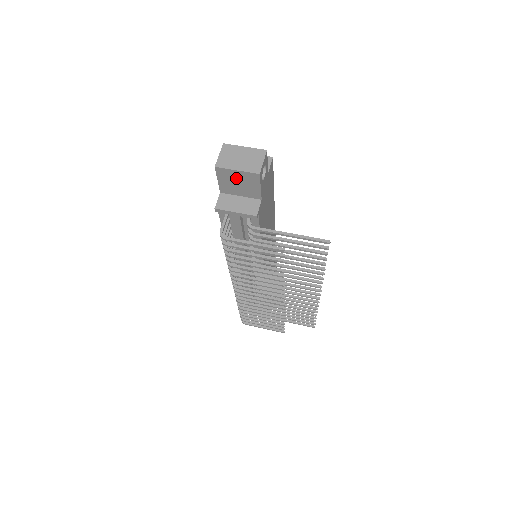
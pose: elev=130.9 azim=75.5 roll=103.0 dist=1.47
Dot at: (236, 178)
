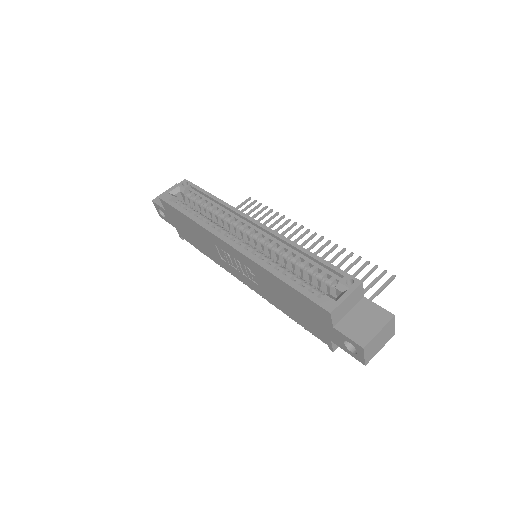
Dot at: occluded
